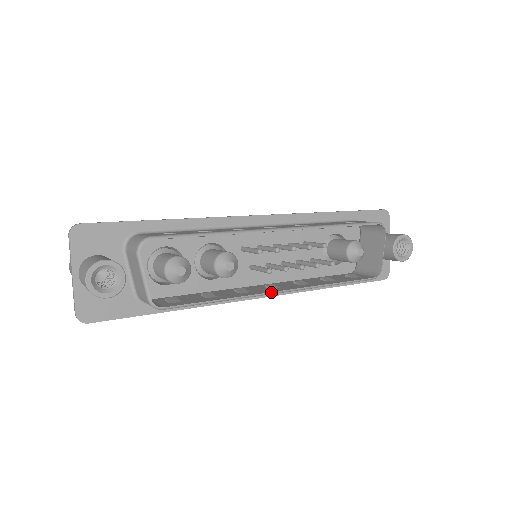
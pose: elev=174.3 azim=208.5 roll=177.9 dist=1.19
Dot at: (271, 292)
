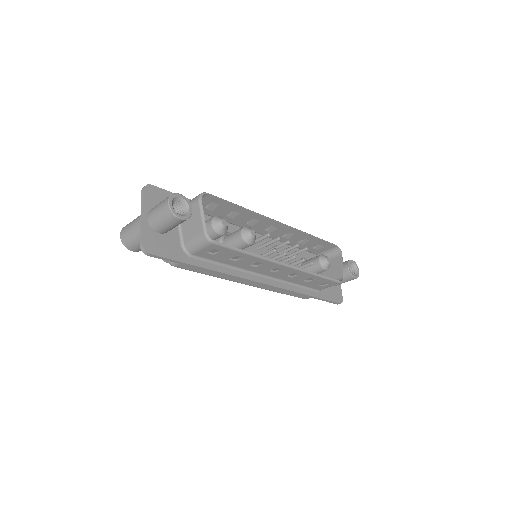
Dot at: occluded
